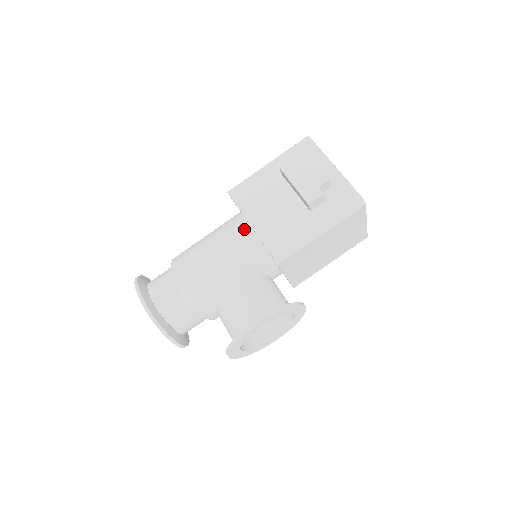
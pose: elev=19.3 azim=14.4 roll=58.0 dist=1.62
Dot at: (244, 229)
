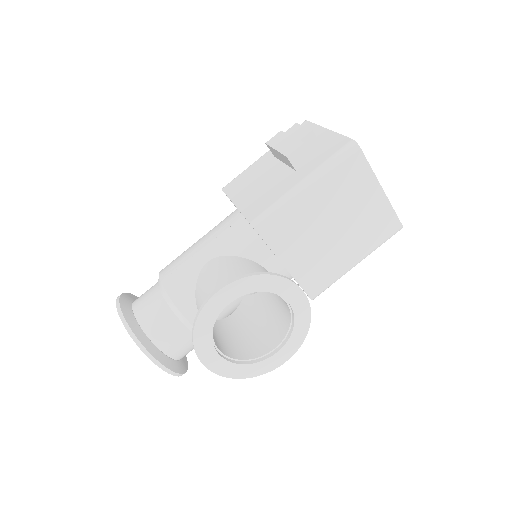
Dot at: (232, 215)
